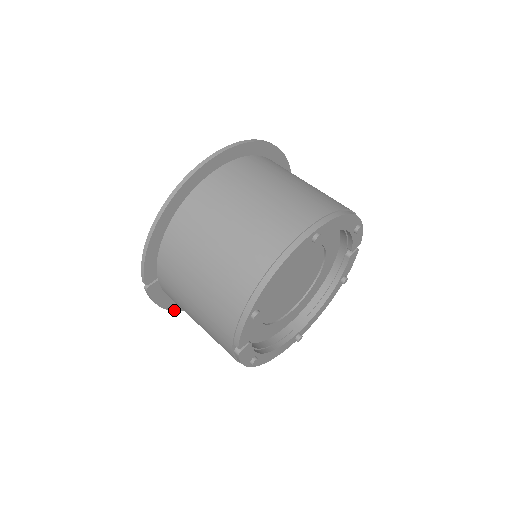
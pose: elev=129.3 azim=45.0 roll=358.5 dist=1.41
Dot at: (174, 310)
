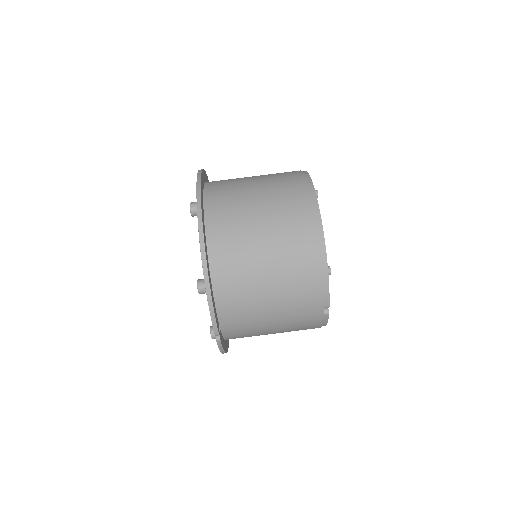
Dot at: (227, 351)
